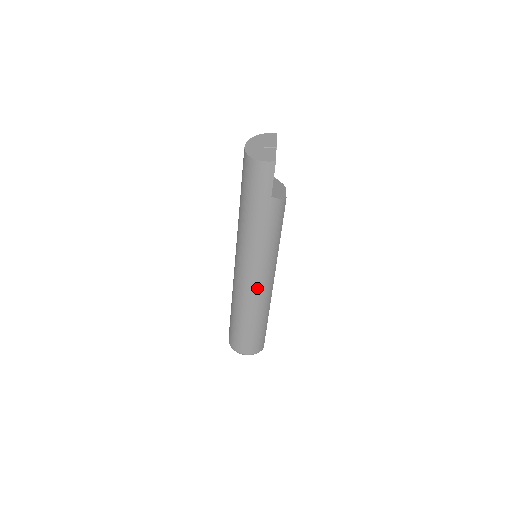
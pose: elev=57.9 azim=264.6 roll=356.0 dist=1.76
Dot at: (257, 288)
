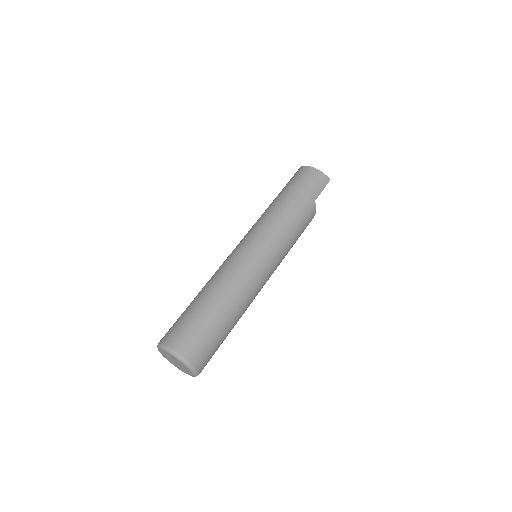
Dot at: (257, 274)
